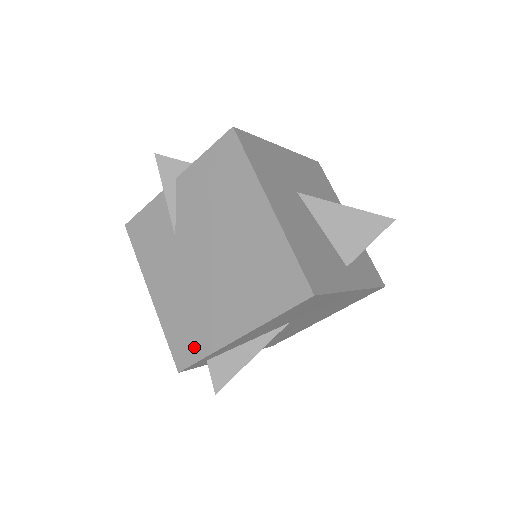
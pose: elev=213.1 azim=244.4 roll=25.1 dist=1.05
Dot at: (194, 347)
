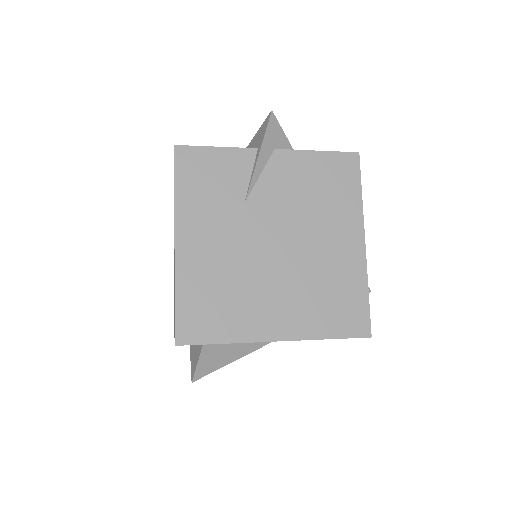
Dot at: (214, 327)
